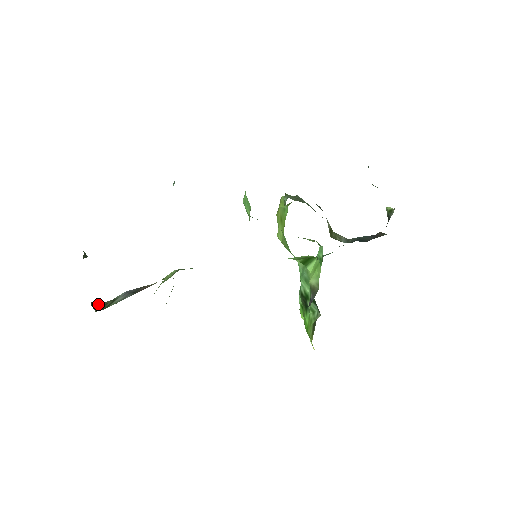
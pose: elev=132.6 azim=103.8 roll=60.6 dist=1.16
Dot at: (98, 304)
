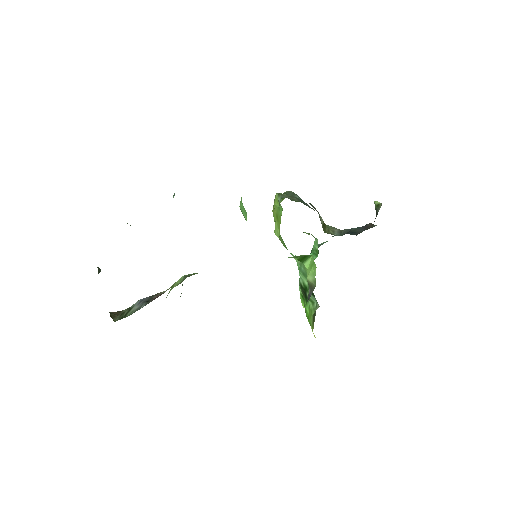
Dot at: (116, 313)
